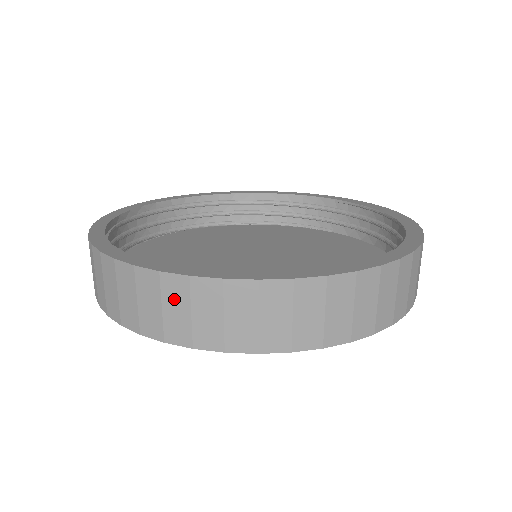
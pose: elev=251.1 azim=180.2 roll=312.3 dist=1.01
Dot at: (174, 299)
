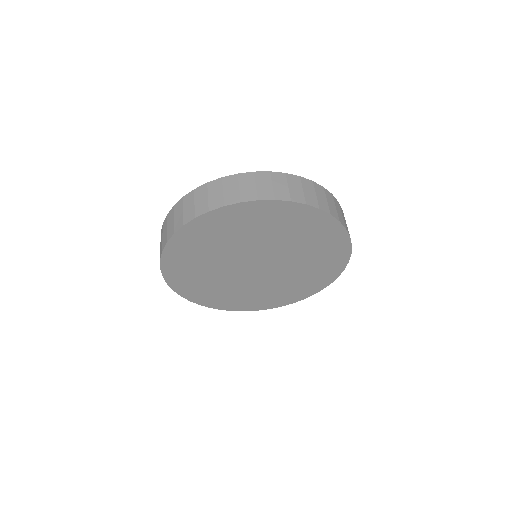
Dot at: (214, 190)
